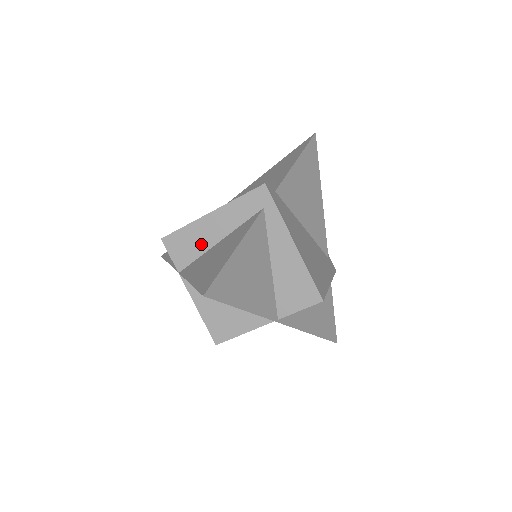
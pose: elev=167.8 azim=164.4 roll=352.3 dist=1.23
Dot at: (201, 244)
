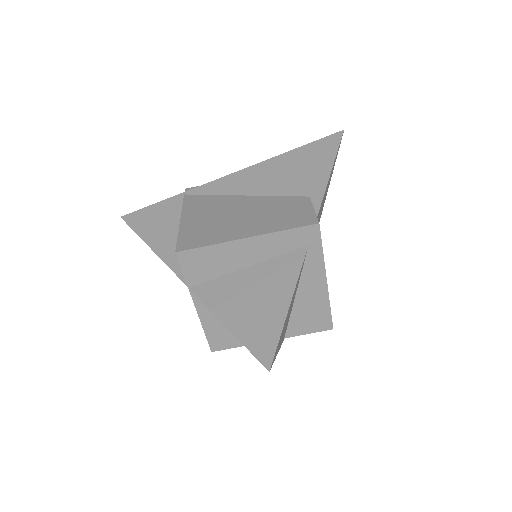
Dot at: (225, 266)
